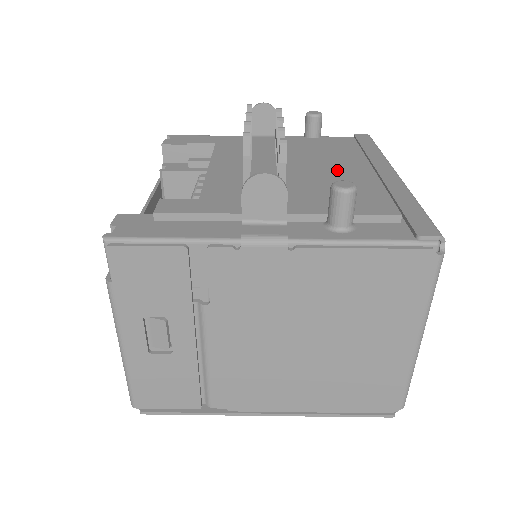
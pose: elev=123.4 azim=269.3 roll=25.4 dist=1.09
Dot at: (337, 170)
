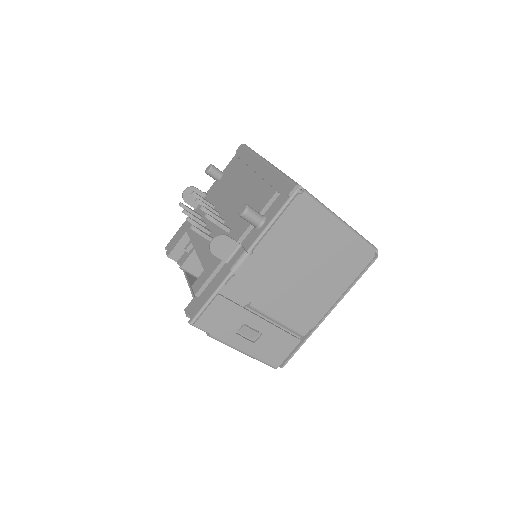
Dot at: (241, 191)
